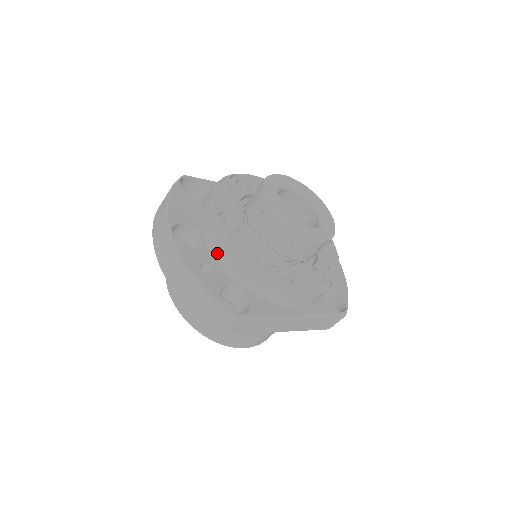
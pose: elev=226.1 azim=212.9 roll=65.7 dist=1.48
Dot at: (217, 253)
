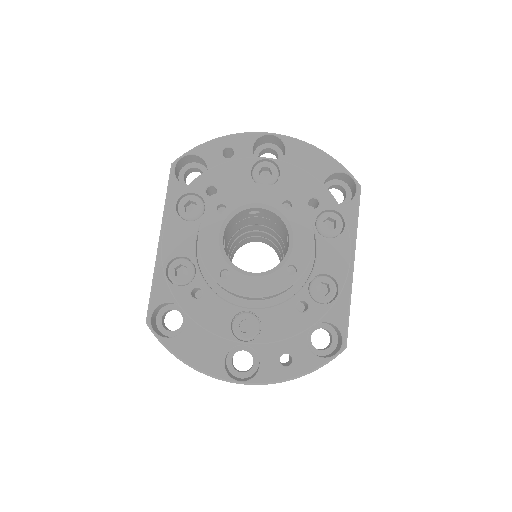
Dot at: occluded
